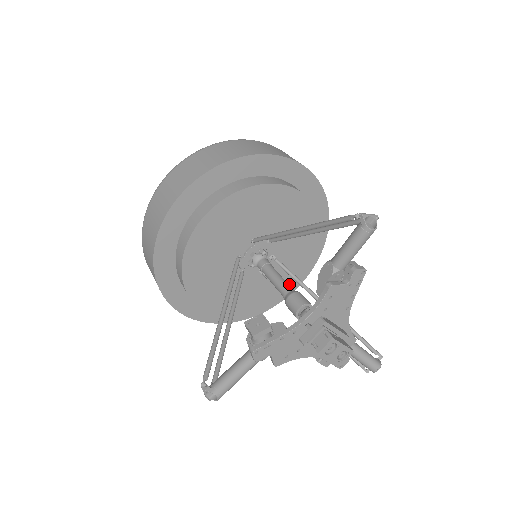
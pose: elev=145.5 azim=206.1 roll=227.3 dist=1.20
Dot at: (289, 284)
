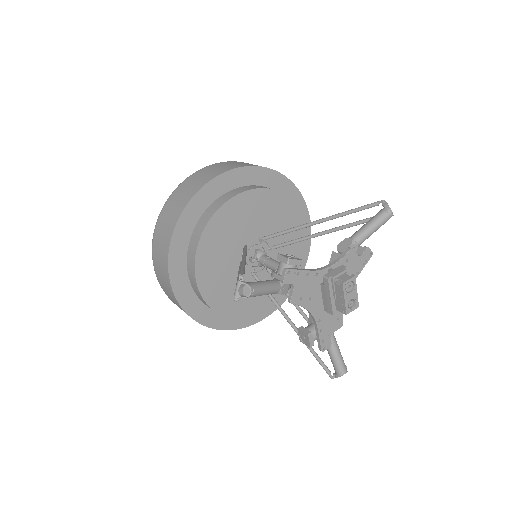
Dot at: (263, 304)
